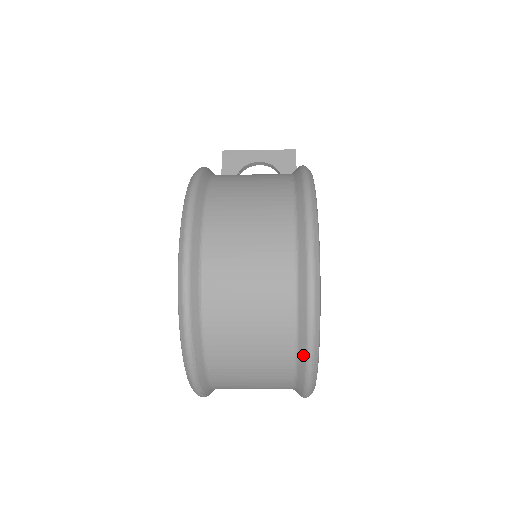
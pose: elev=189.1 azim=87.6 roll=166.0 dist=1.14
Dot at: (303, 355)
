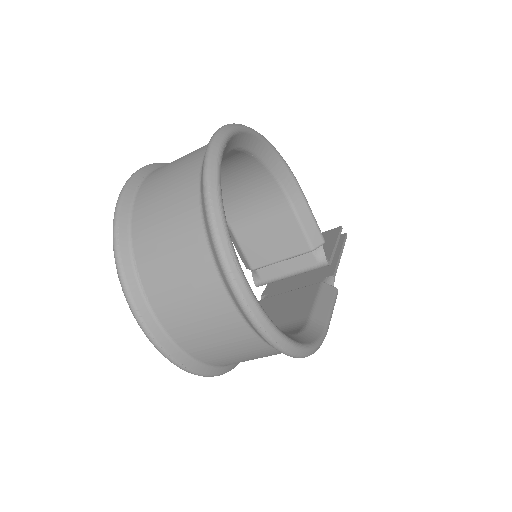
Dot at: (204, 208)
